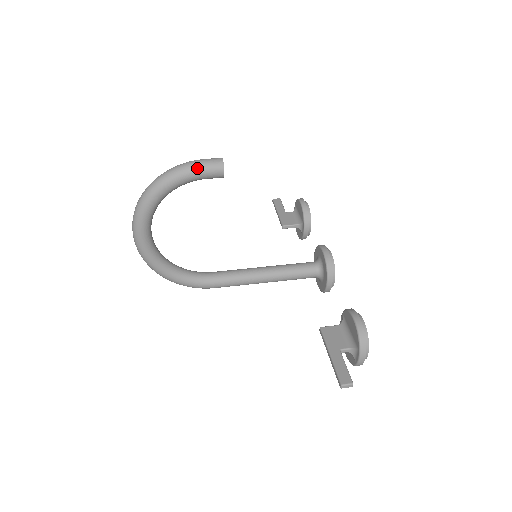
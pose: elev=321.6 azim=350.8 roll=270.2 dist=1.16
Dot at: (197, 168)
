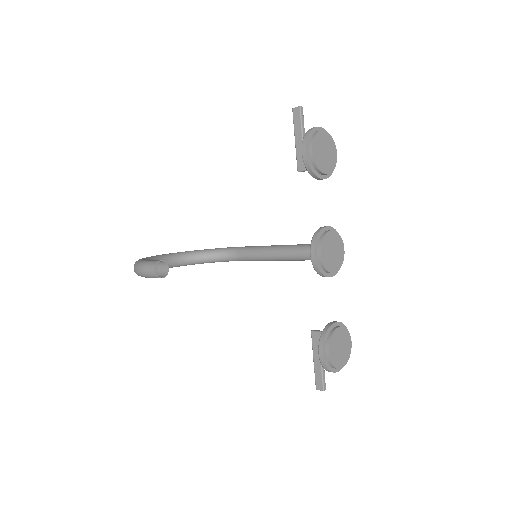
Dot at: occluded
